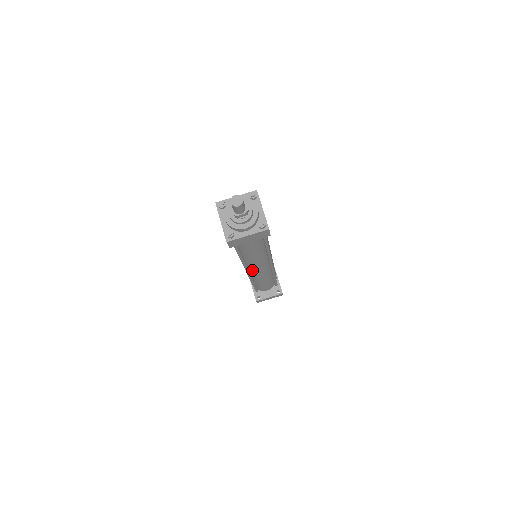
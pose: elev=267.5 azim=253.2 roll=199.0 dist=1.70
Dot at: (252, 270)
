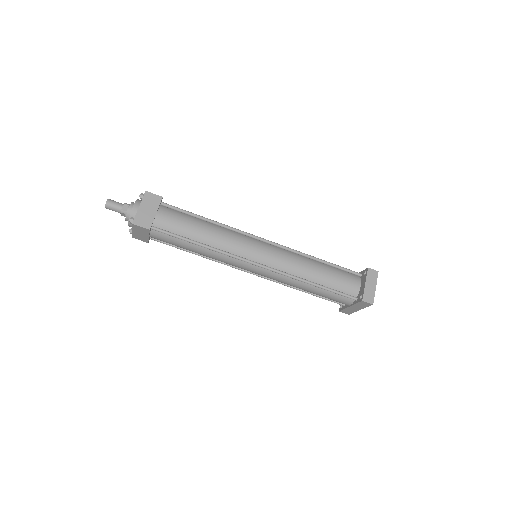
Dot at: (256, 258)
